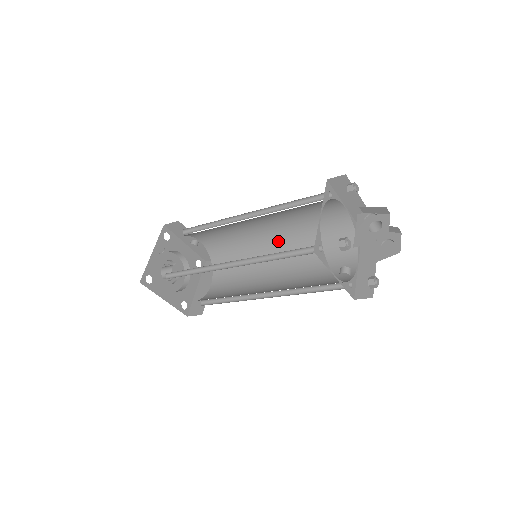
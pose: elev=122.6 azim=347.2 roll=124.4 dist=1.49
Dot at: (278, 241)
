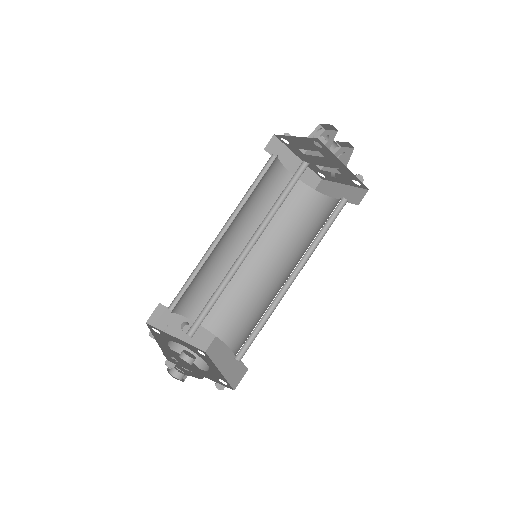
Dot at: (259, 252)
